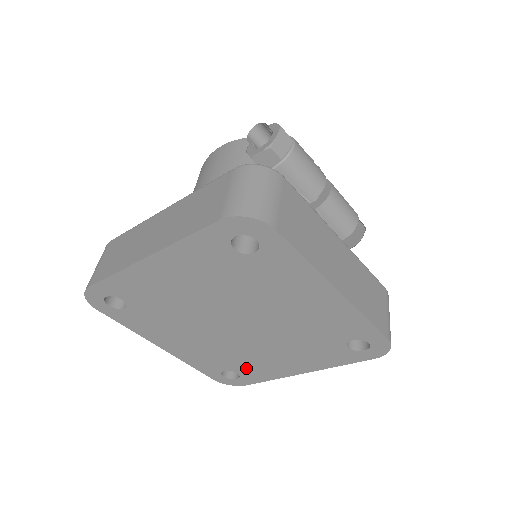
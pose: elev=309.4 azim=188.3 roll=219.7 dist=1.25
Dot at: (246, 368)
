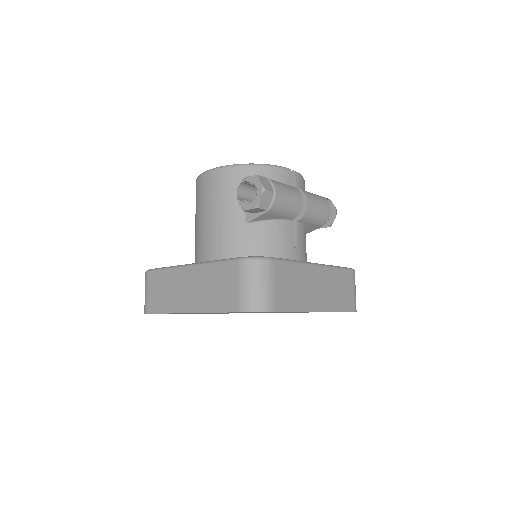
Dot at: occluded
